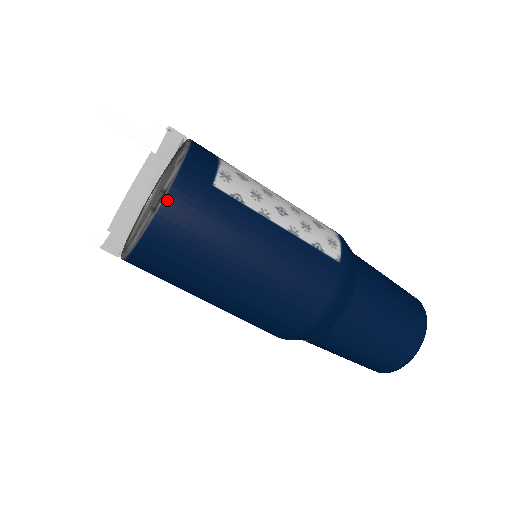
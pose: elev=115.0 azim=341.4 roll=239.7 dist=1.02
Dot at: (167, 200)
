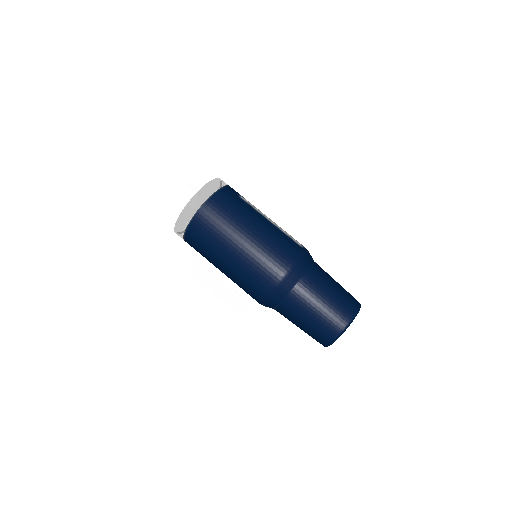
Dot at: (218, 192)
